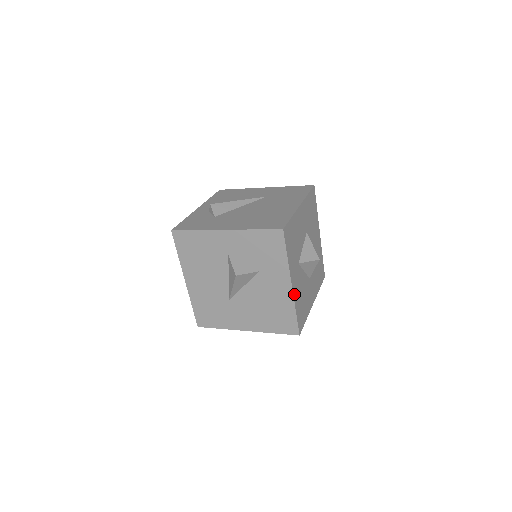
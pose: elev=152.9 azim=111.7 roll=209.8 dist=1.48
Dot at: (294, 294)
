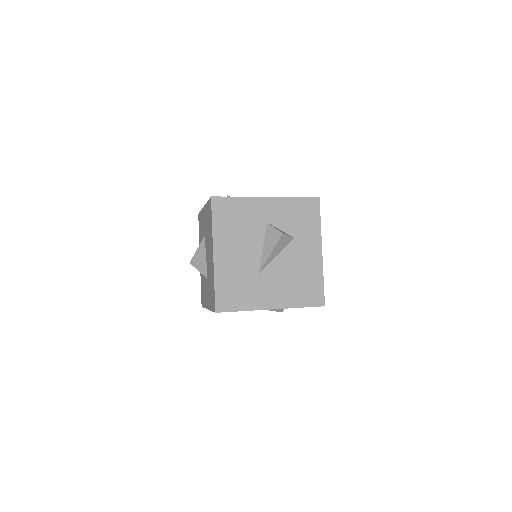
Dot at: (321, 262)
